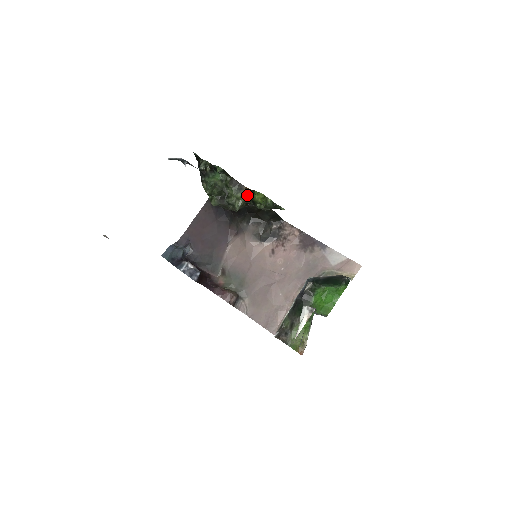
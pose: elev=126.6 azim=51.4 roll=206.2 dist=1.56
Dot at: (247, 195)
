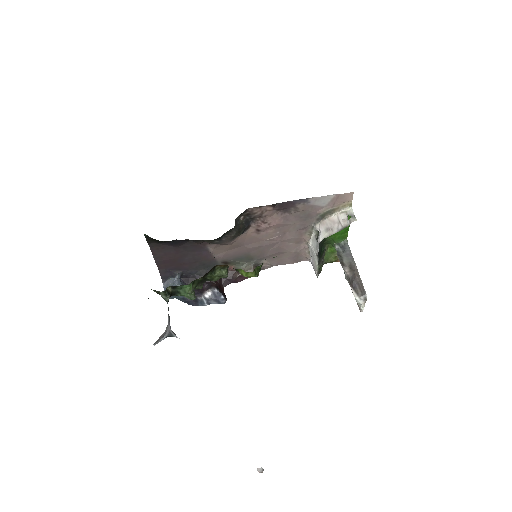
Dot at: (226, 267)
